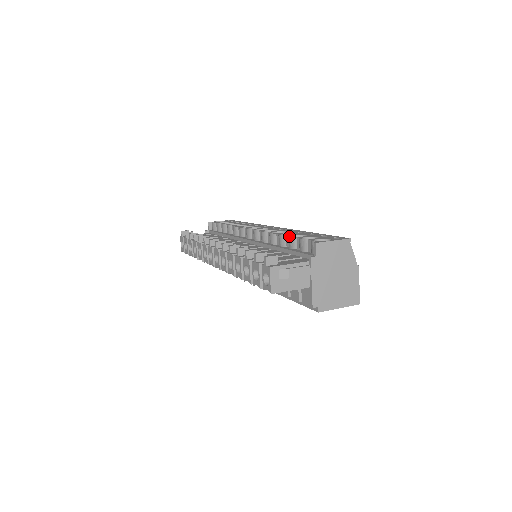
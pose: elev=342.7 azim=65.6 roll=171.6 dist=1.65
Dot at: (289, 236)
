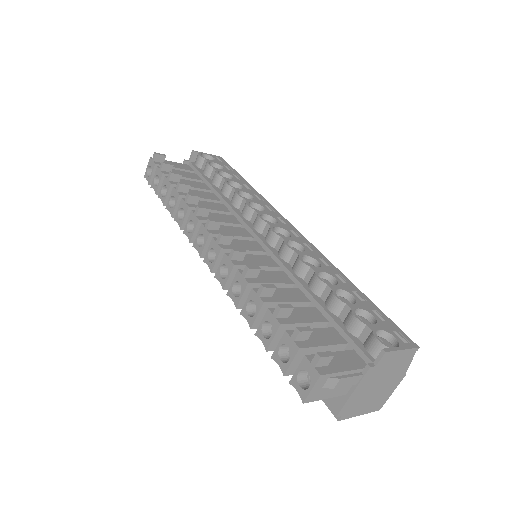
Dot at: (335, 293)
